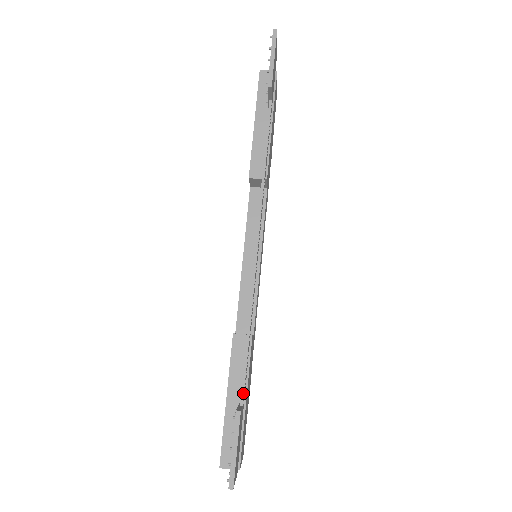
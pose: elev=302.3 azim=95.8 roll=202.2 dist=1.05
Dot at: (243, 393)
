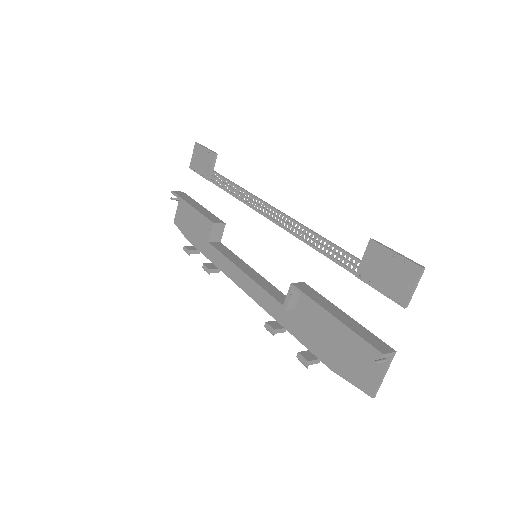
Dot at: occluded
